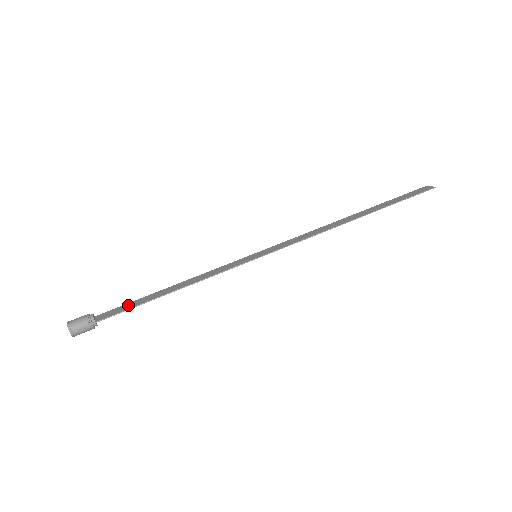
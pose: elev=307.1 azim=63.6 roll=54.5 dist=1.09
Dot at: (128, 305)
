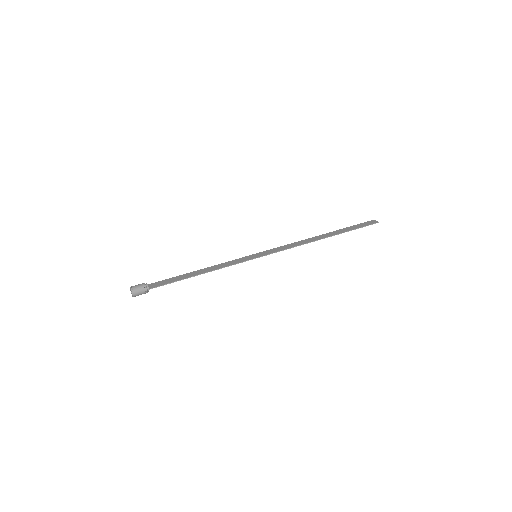
Dot at: (170, 280)
